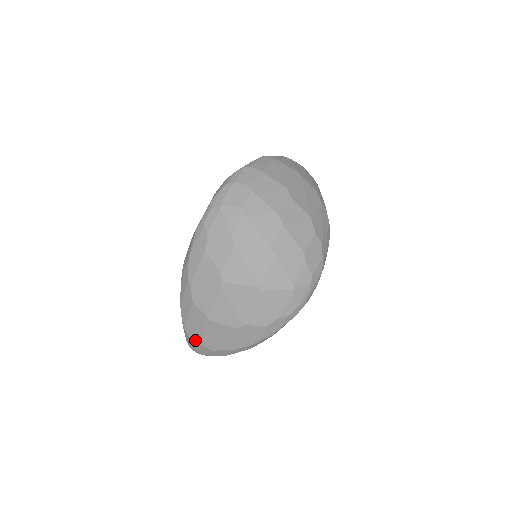
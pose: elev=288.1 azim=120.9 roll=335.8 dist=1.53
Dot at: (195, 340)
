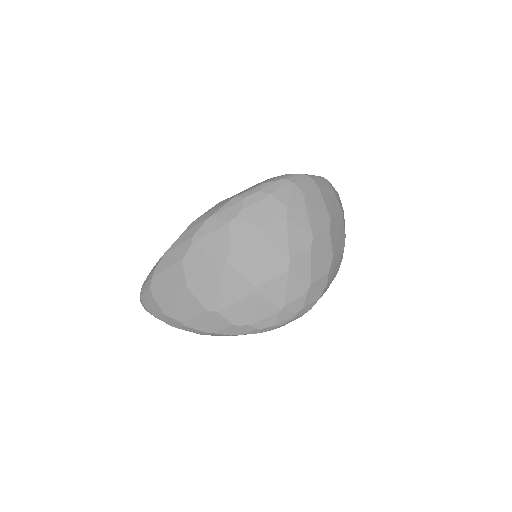
Dot at: (155, 294)
